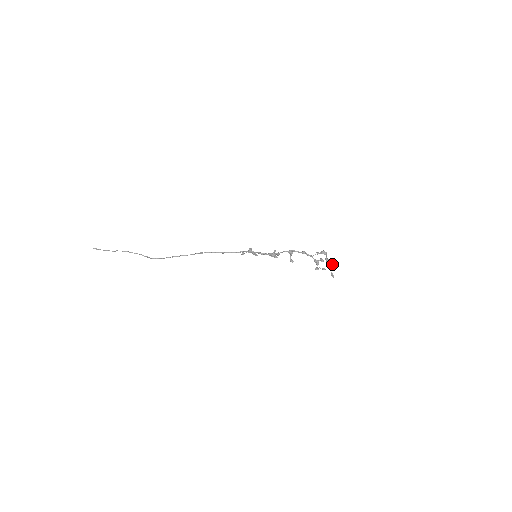
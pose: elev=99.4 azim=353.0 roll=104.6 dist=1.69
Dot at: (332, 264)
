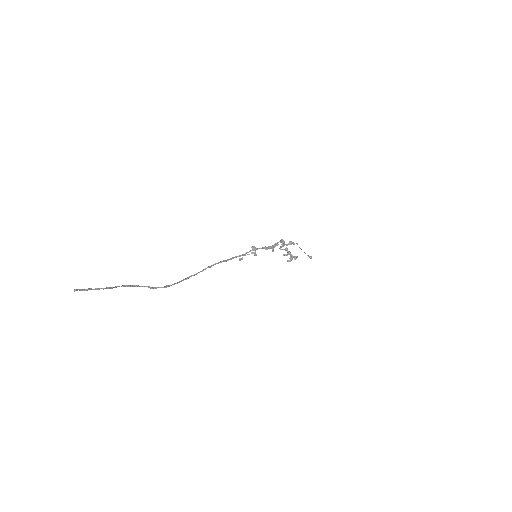
Dot at: occluded
